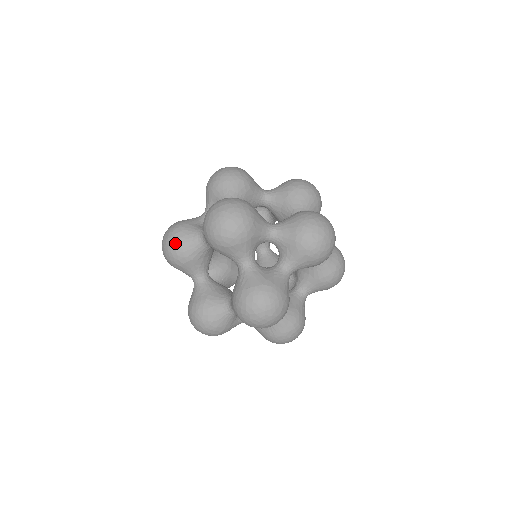
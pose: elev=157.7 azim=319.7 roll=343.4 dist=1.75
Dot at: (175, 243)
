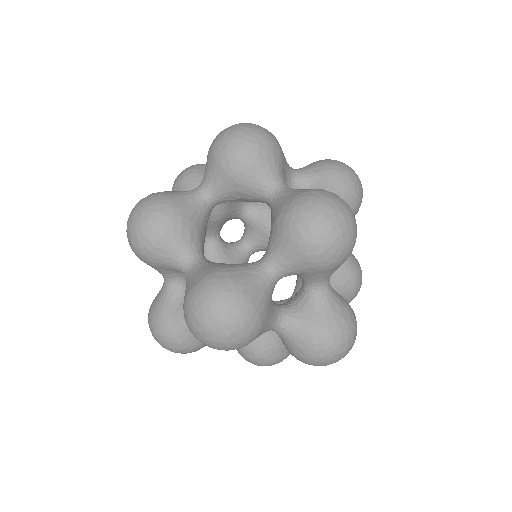
Dot at: occluded
